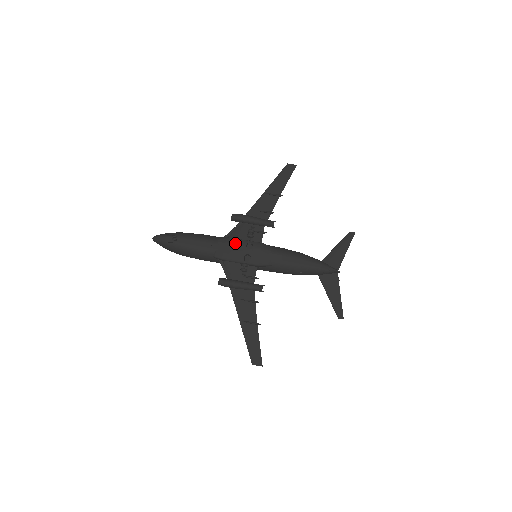
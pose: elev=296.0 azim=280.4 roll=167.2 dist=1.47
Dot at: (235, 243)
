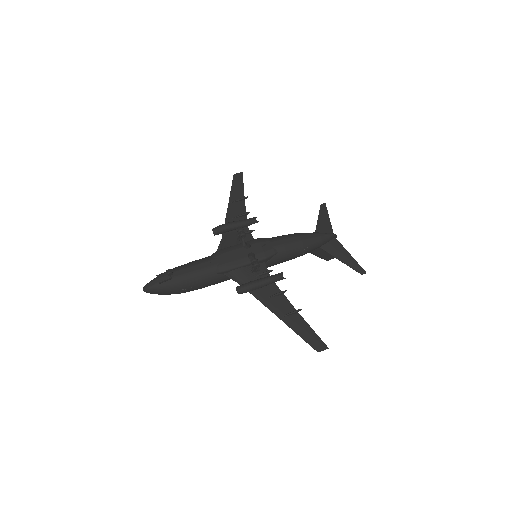
Dot at: (231, 250)
